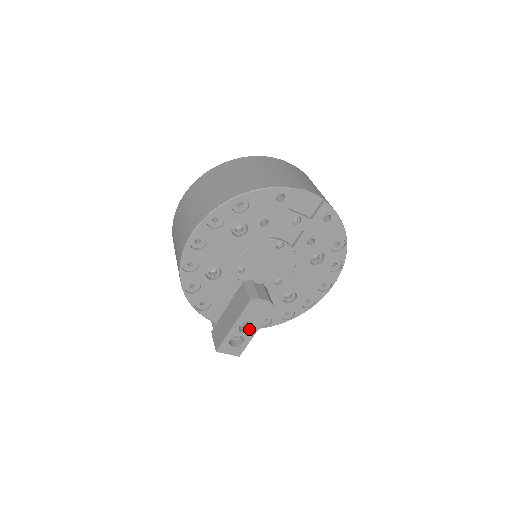
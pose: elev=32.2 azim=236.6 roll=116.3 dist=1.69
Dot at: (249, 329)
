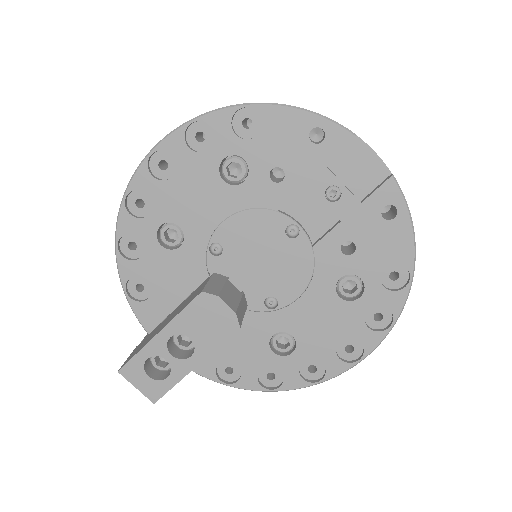
Dot at: (186, 355)
